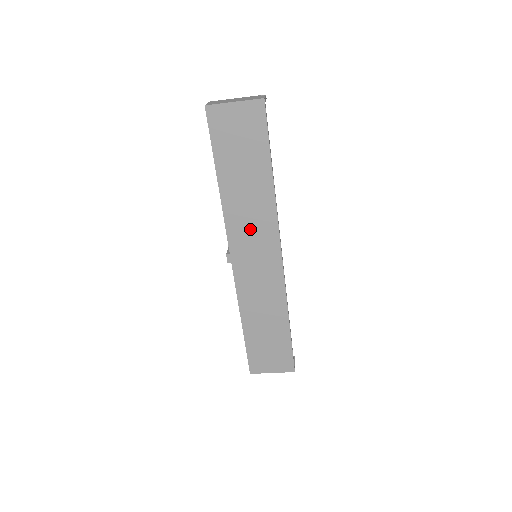
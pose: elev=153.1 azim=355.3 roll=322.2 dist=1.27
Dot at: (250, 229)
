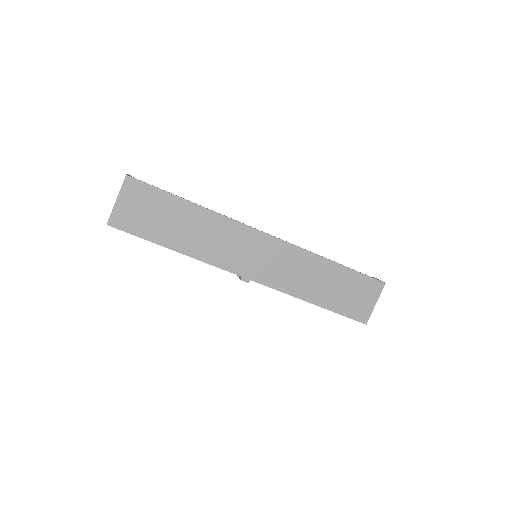
Dot at: (228, 247)
